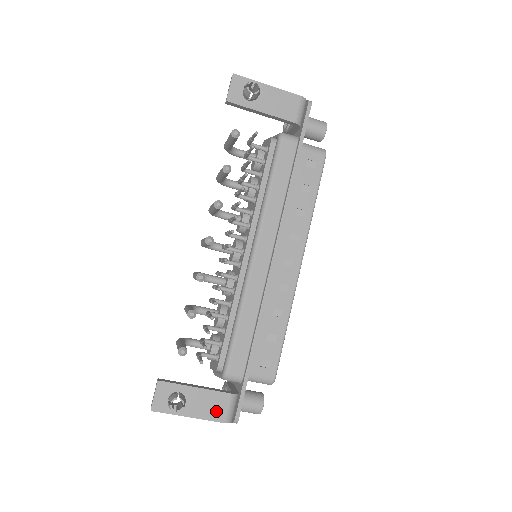
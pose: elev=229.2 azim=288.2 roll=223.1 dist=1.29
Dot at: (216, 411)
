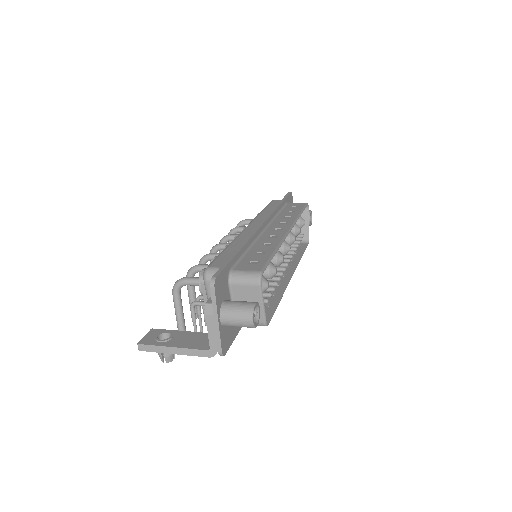
Dot at: occluded
